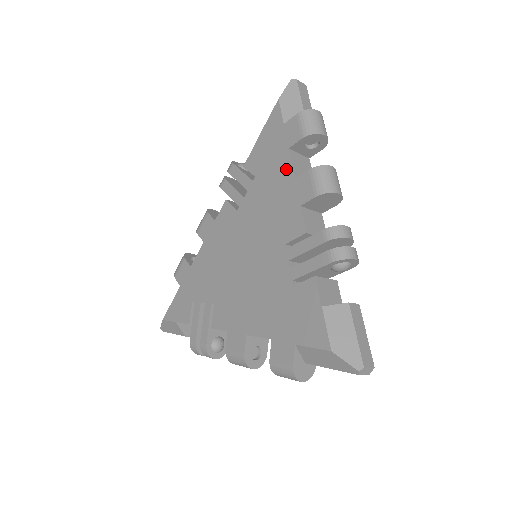
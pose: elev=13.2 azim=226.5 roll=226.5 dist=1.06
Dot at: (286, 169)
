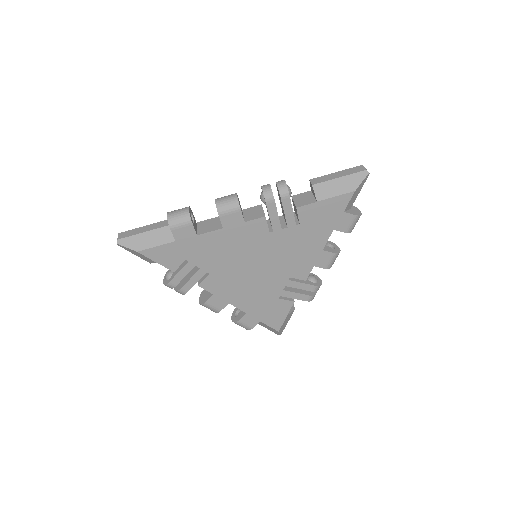
Dot at: (323, 240)
